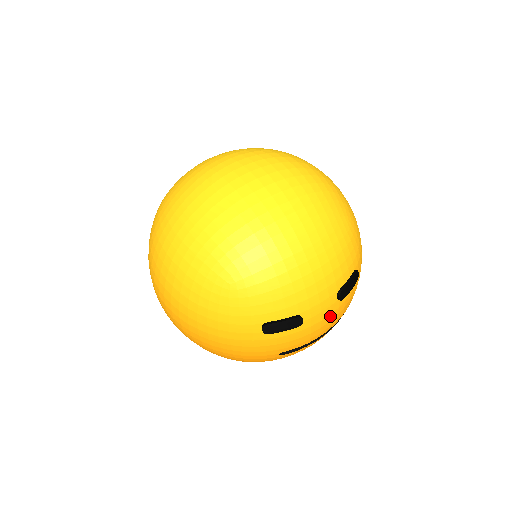
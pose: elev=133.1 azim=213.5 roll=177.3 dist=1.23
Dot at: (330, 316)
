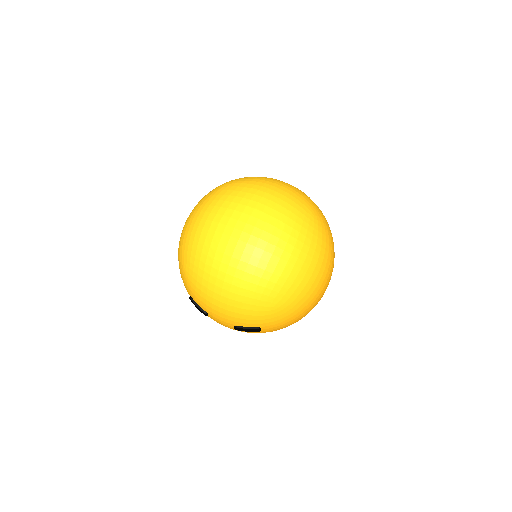
Dot at: (230, 328)
